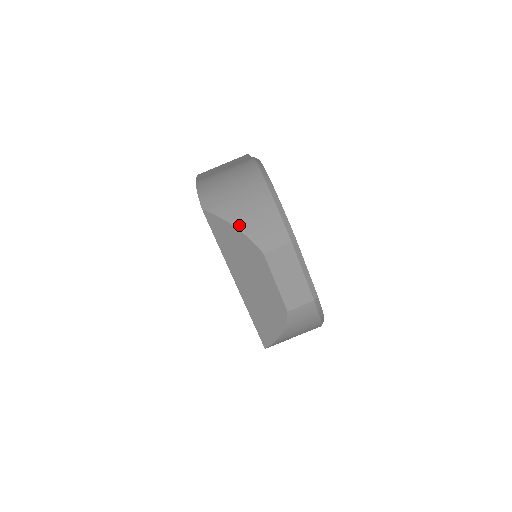
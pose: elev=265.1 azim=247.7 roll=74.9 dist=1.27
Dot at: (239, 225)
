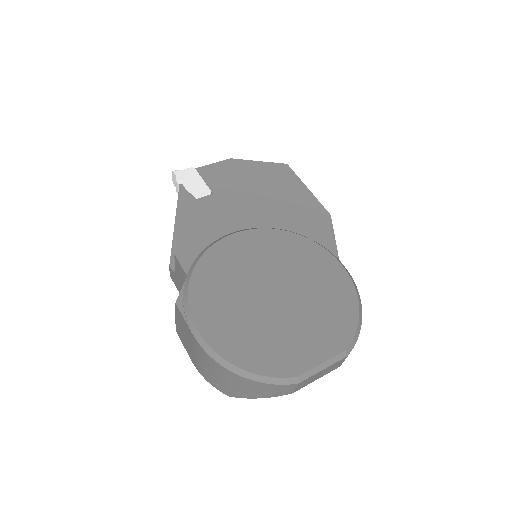
Dot at: (261, 397)
